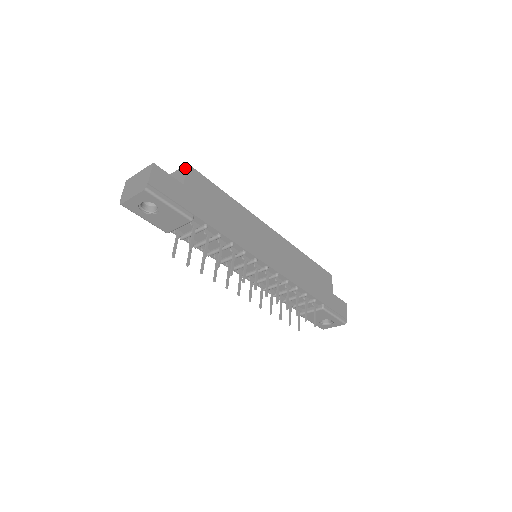
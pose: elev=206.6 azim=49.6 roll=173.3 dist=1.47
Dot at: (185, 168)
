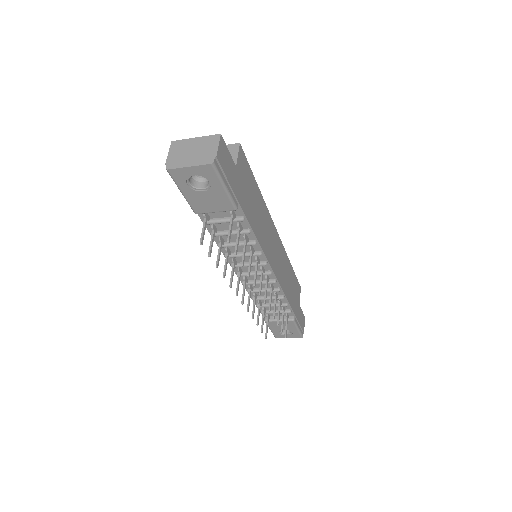
Dot at: (236, 147)
